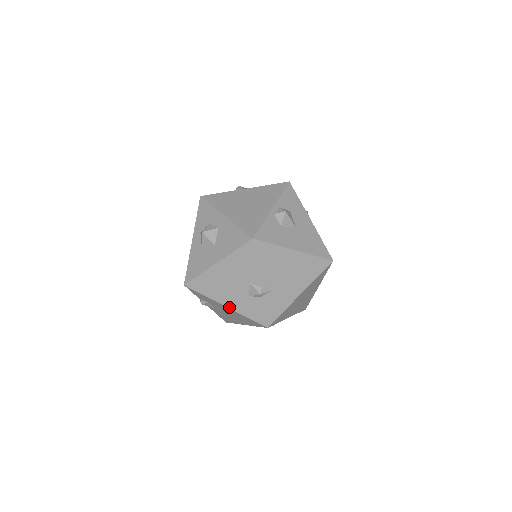
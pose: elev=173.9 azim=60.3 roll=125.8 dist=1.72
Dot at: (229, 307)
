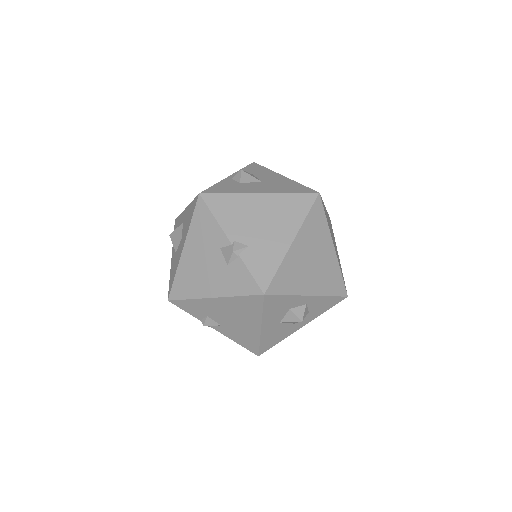
Dot at: (216, 296)
